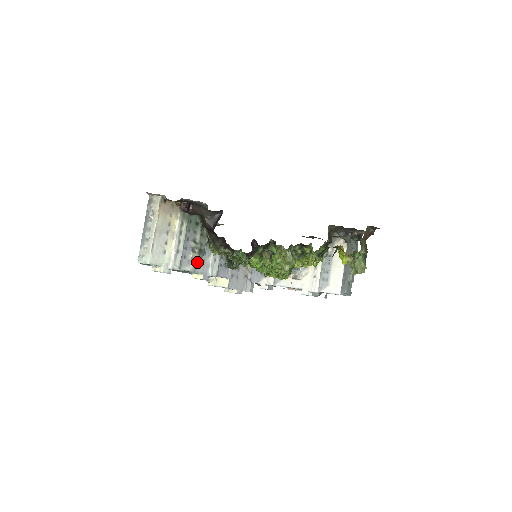
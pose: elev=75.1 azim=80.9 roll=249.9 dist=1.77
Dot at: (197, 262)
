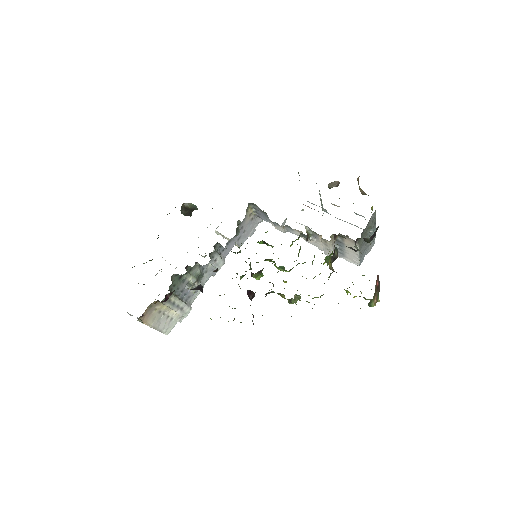
Dot at: (201, 280)
